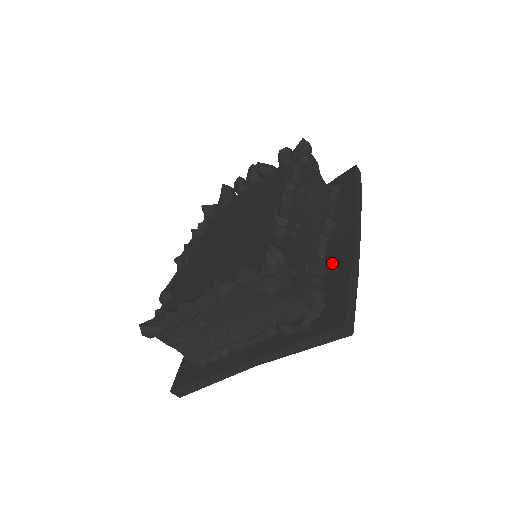
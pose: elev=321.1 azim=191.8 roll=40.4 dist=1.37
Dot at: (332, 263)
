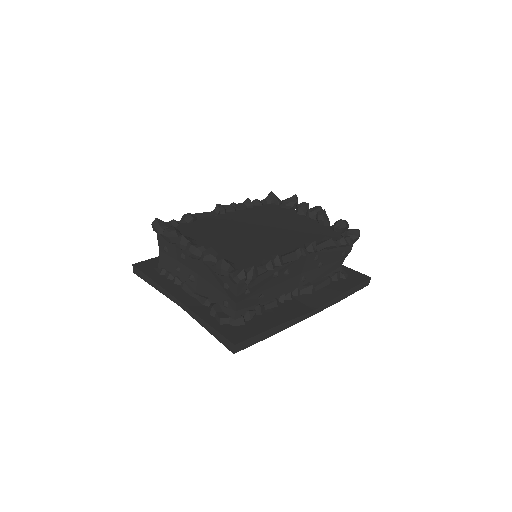
Dot at: (278, 310)
